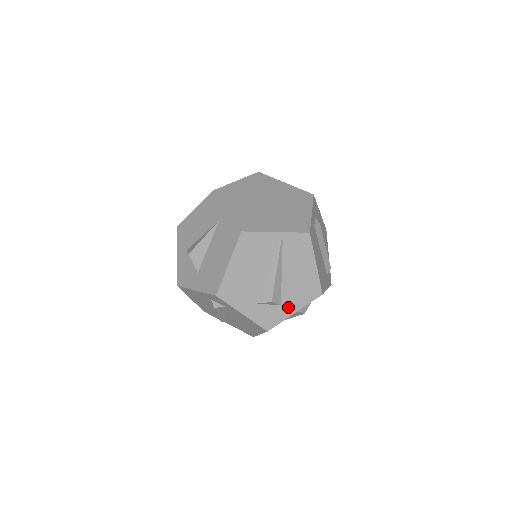
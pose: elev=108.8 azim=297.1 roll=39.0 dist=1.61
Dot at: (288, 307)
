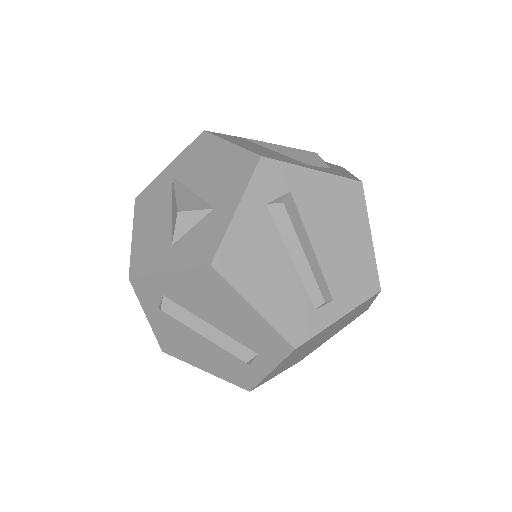
Dot at: occluded
